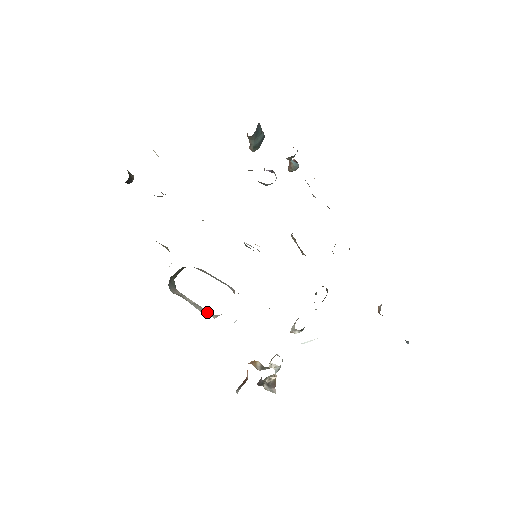
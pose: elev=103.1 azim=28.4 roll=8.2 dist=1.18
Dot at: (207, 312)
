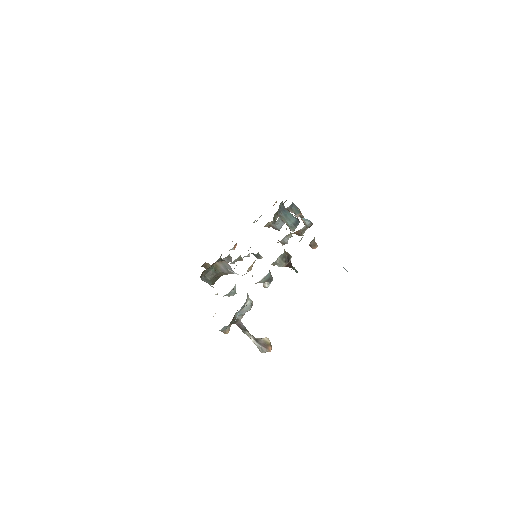
Dot at: occluded
